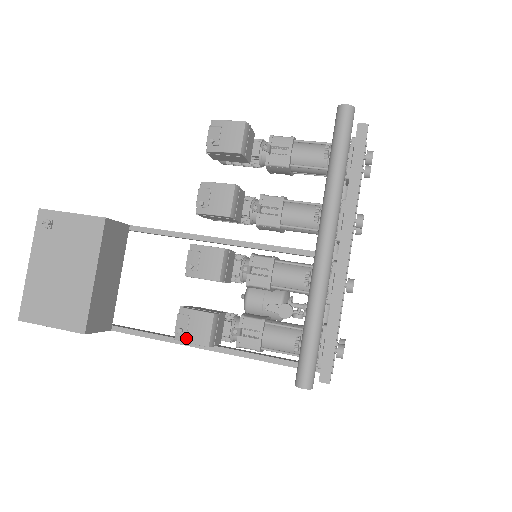
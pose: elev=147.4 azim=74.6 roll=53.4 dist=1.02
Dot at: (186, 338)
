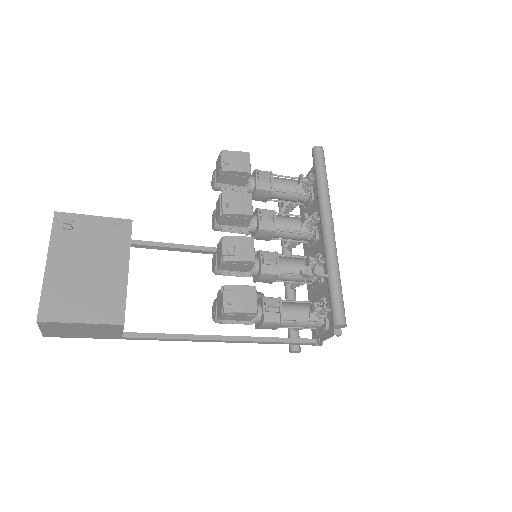
Dot at: (236, 309)
